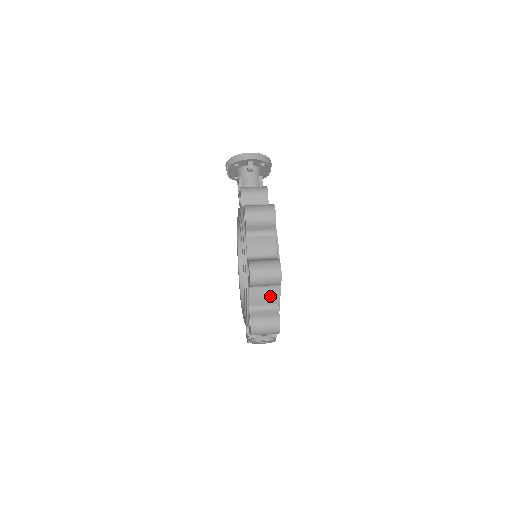
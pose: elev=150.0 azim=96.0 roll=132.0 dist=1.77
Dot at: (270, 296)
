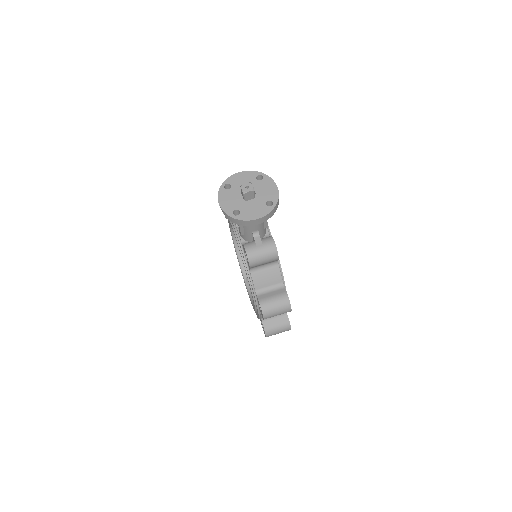
Dot at: occluded
